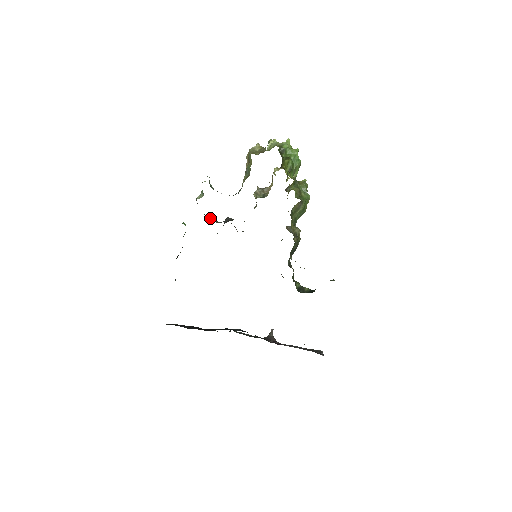
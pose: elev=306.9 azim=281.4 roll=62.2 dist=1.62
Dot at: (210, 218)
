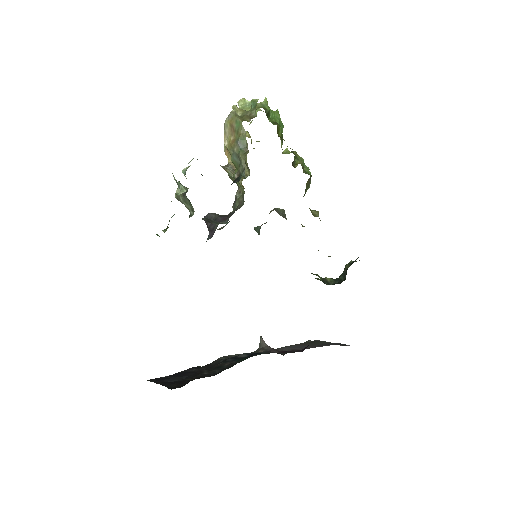
Dot at: (206, 219)
